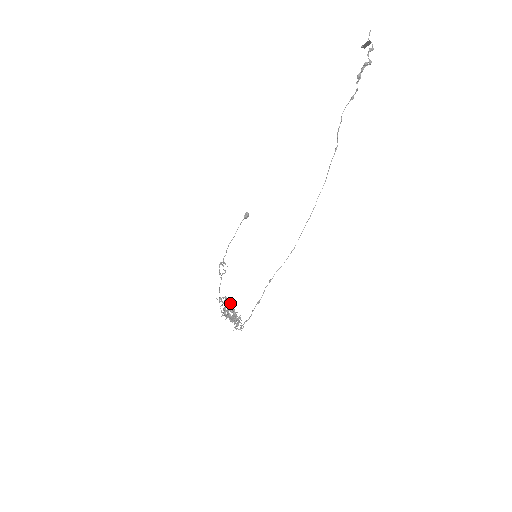
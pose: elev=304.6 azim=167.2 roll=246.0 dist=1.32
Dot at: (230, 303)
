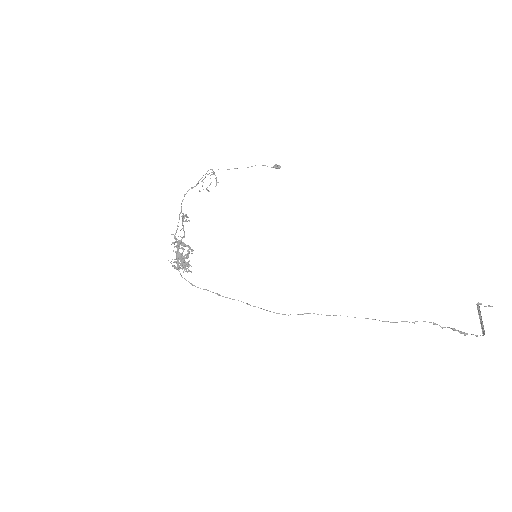
Dot at: occluded
